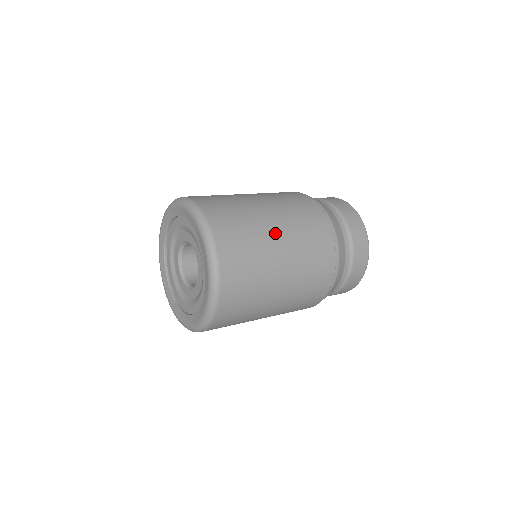
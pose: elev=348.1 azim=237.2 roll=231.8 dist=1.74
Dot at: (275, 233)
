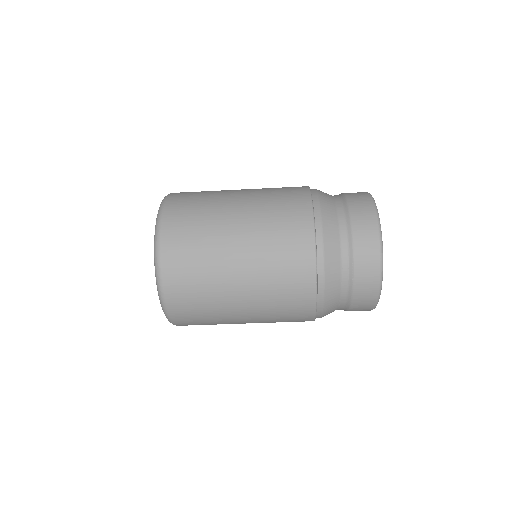
Dot at: occluded
